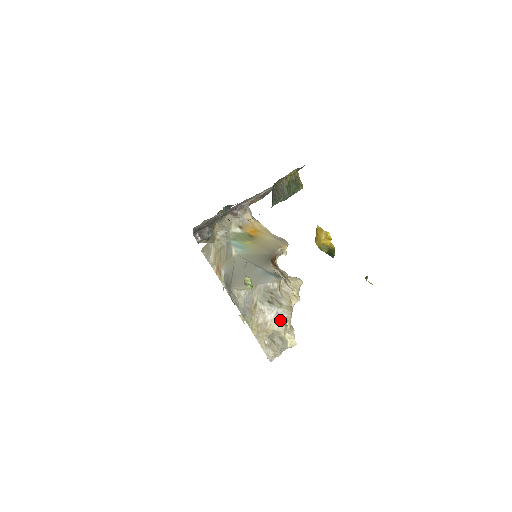
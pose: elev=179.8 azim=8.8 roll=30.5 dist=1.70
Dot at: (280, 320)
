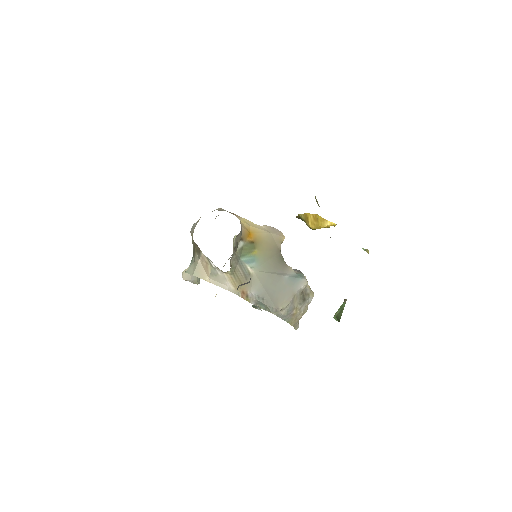
Dot at: occluded
